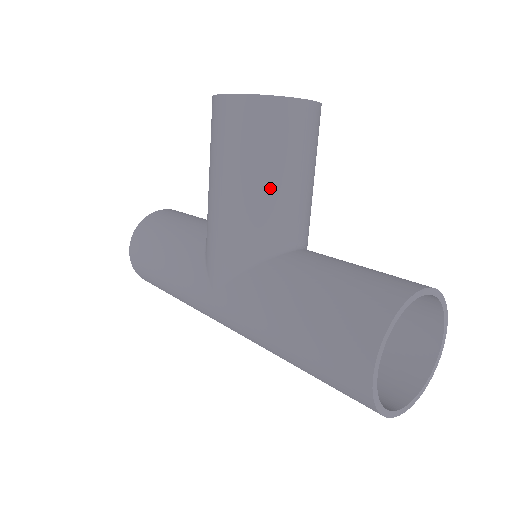
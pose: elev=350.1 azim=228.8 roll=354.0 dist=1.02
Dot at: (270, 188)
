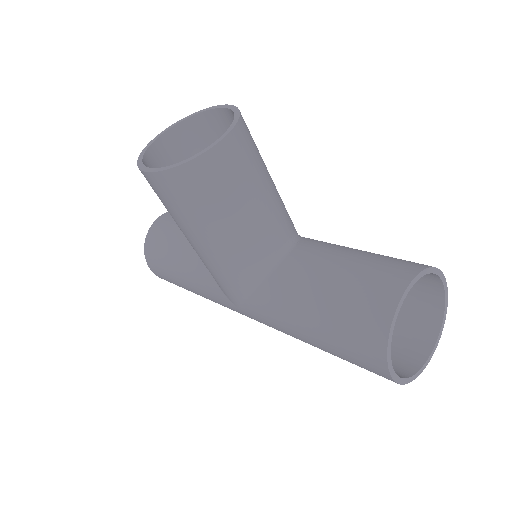
Dot at: (236, 229)
